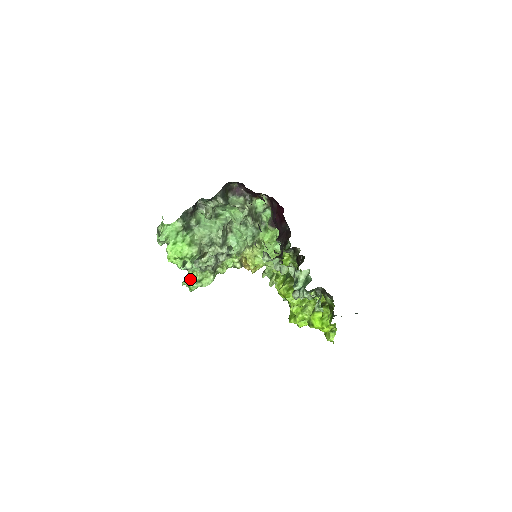
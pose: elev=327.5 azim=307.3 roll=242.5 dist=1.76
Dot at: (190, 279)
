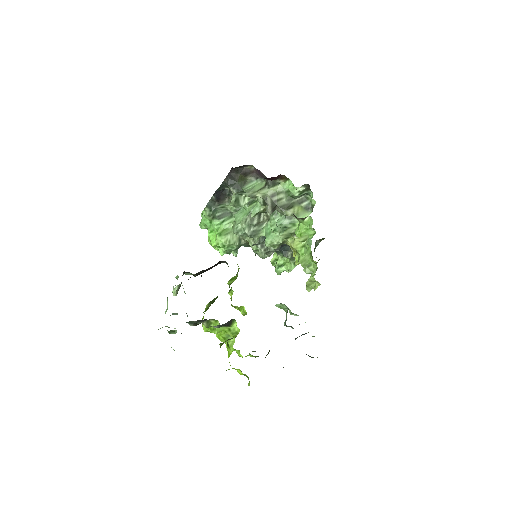
Dot at: occluded
